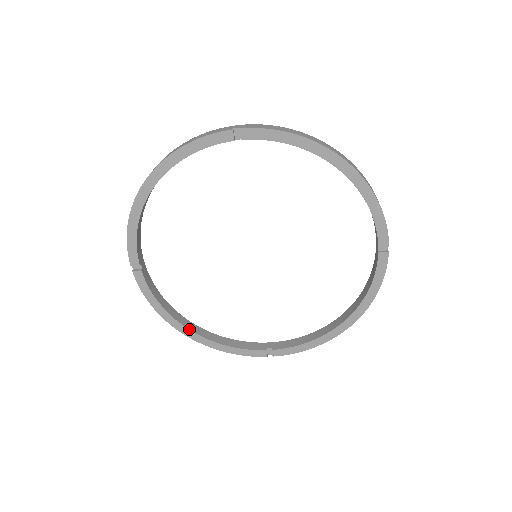
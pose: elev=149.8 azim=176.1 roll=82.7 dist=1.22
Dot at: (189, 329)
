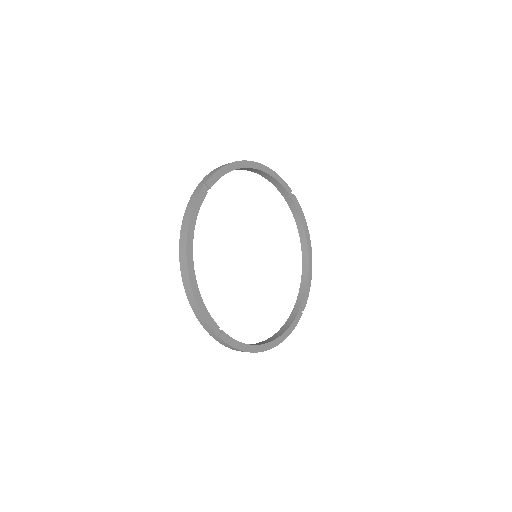
Dot at: occluded
